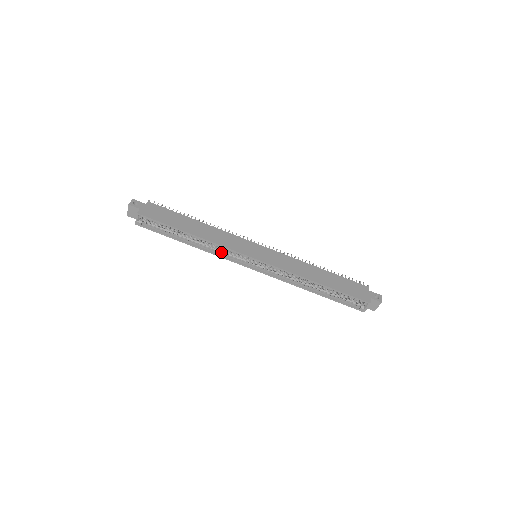
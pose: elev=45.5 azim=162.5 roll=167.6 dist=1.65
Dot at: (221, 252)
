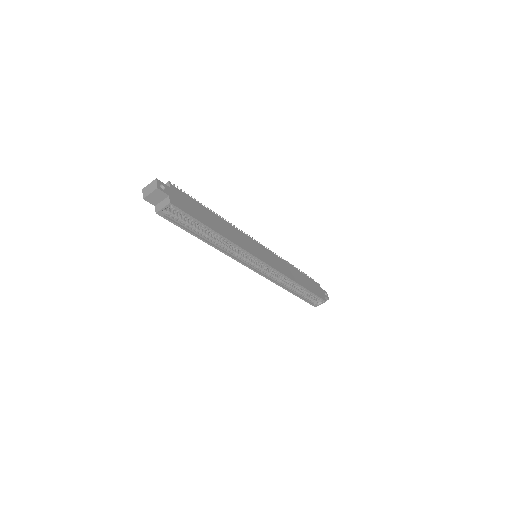
Dot at: (232, 252)
